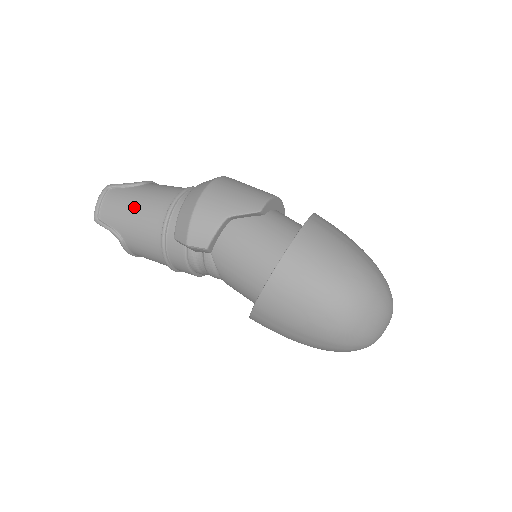
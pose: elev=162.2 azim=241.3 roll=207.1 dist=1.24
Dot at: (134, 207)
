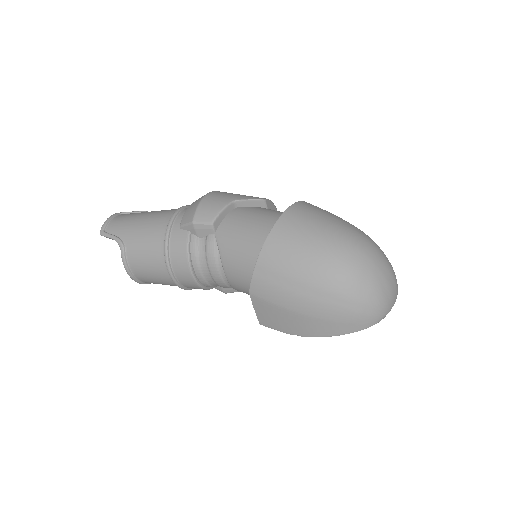
Dot at: (143, 216)
